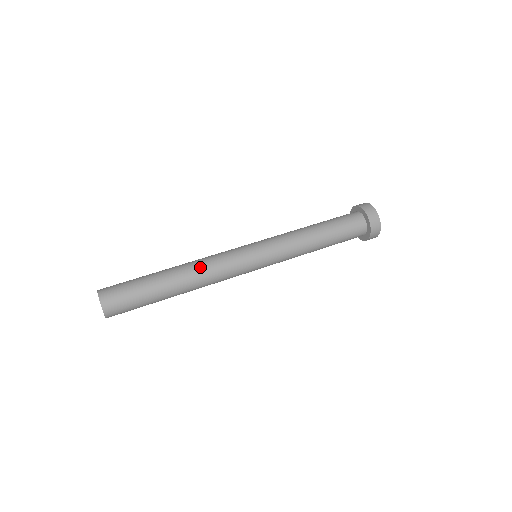
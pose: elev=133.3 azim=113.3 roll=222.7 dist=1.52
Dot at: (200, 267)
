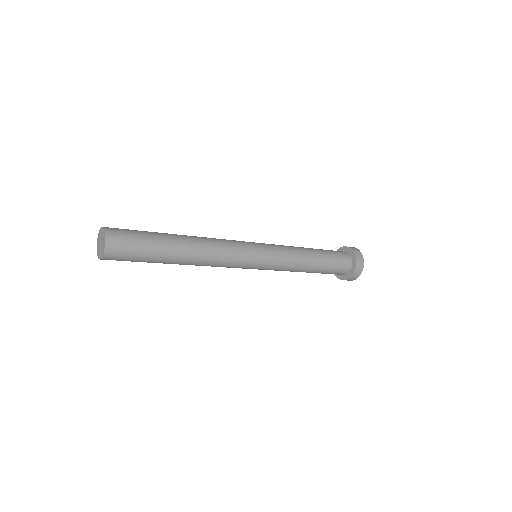
Dot at: (204, 237)
